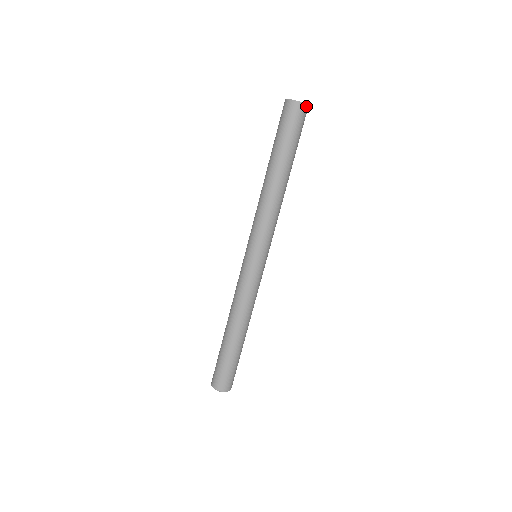
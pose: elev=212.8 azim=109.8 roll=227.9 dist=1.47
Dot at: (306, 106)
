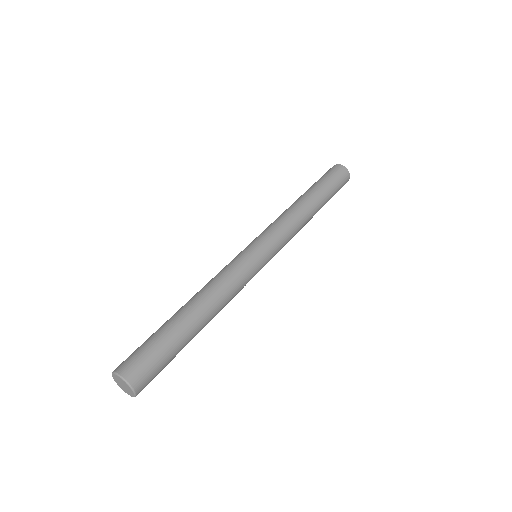
Dot at: (347, 181)
